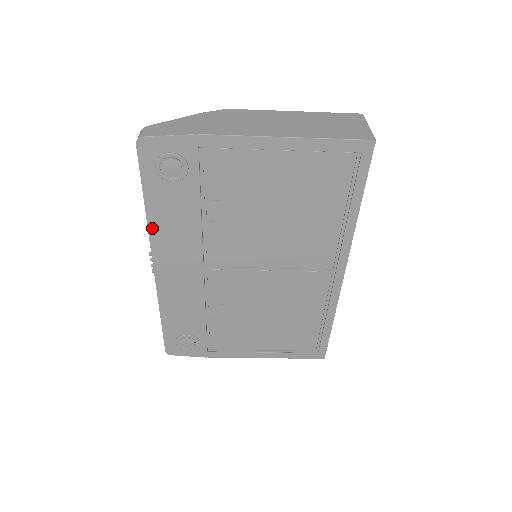
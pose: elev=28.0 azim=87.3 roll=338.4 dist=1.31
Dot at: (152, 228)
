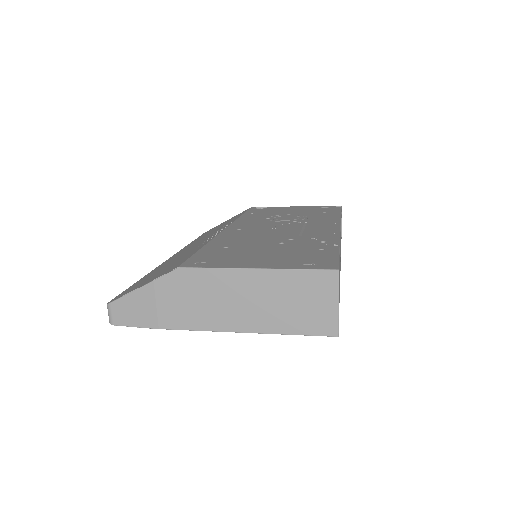
Dot at: occluded
